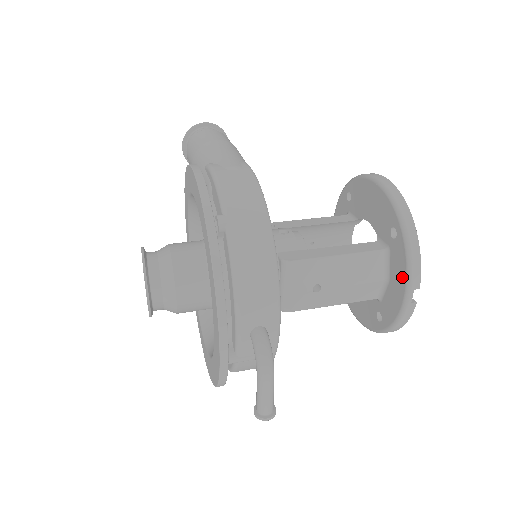
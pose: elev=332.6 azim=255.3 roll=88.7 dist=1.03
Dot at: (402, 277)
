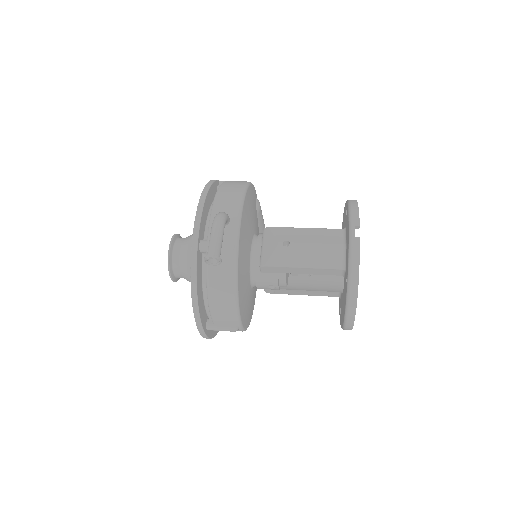
Dot at: (348, 225)
